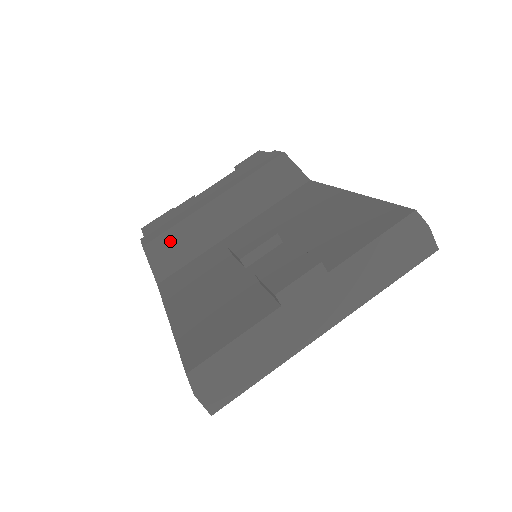
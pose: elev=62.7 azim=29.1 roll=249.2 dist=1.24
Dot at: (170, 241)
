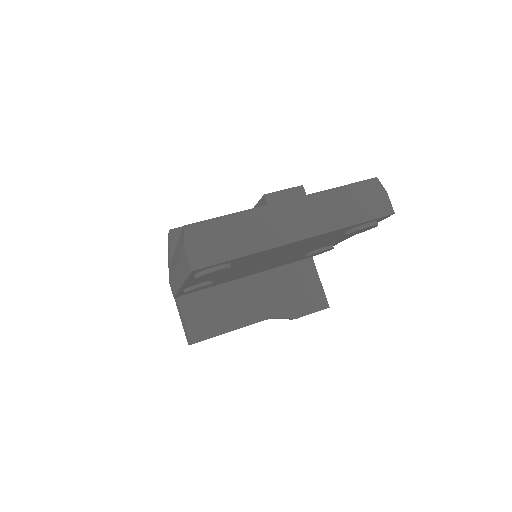
Dot at: occluded
